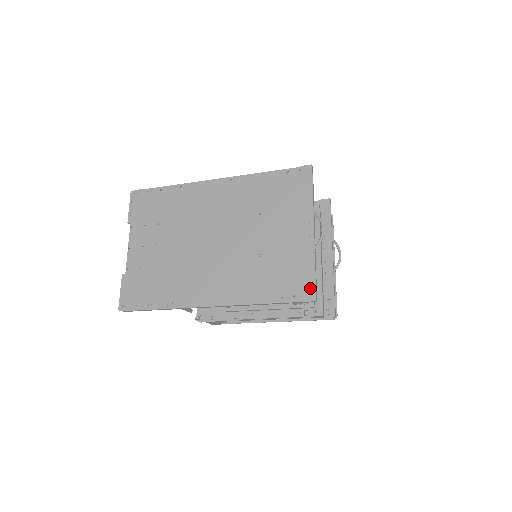
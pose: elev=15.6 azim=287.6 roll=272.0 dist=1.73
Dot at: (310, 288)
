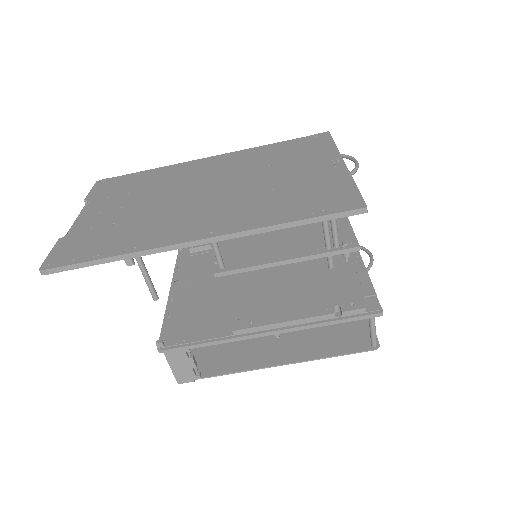
Dot at: (354, 199)
